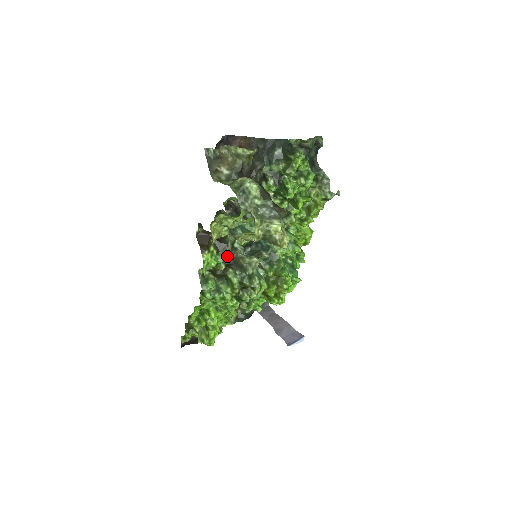
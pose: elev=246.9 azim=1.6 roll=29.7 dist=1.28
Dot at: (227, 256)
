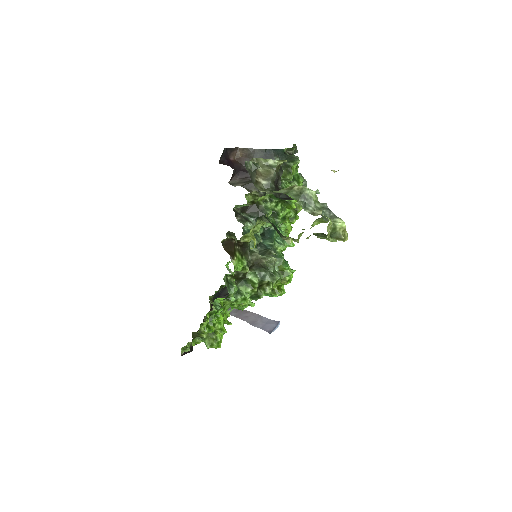
Dot at: (248, 259)
